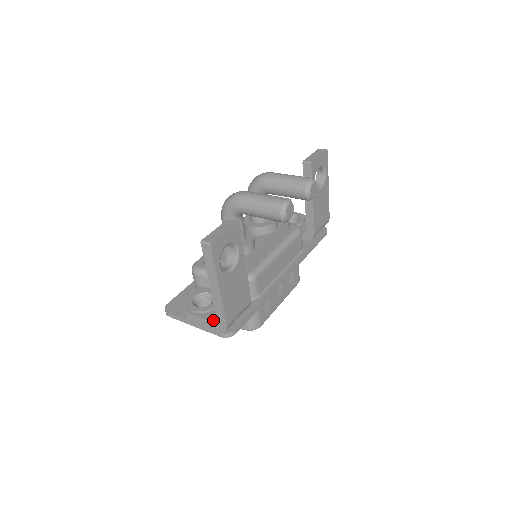
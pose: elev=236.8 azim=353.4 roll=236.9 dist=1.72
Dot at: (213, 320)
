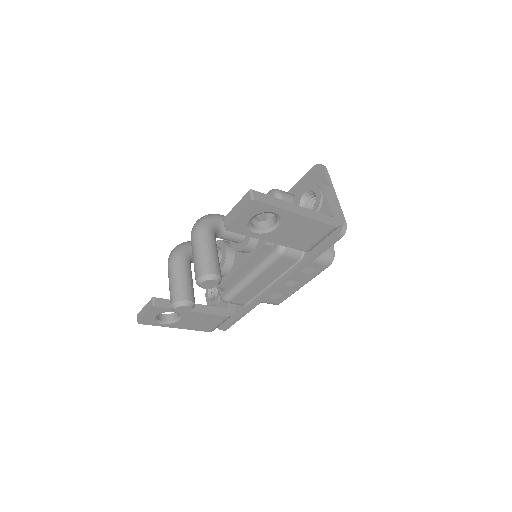
Dot at: occluded
